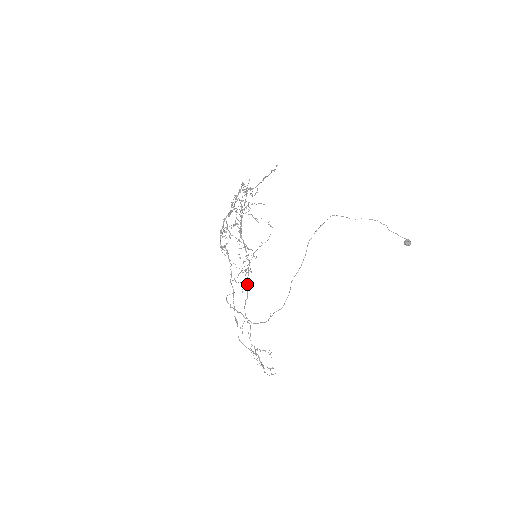
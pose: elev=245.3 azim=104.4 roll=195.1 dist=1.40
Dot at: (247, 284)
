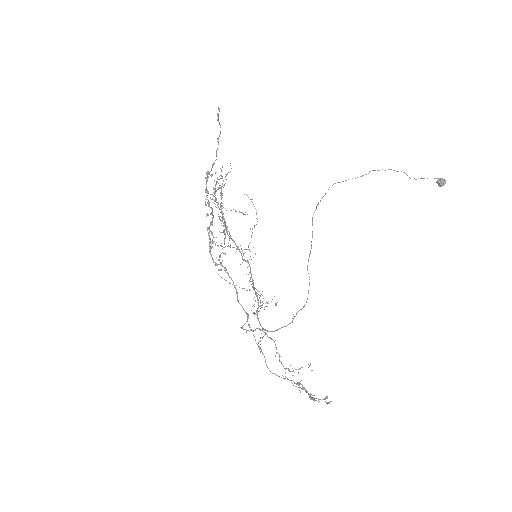
Dot at: (254, 290)
